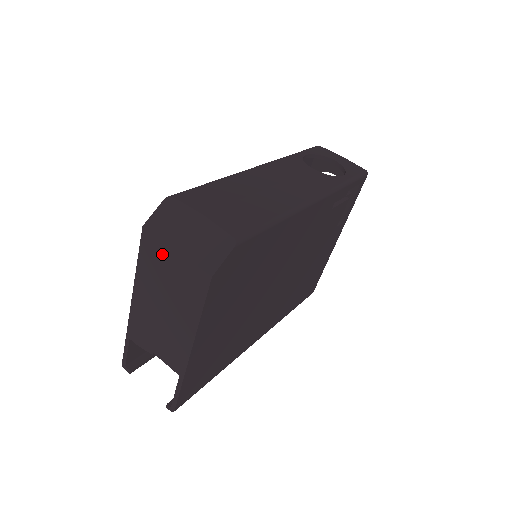
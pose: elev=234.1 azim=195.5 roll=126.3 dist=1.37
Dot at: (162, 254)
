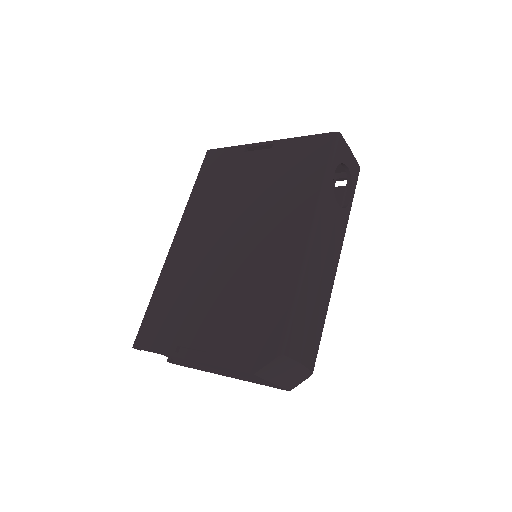
Dot at: (257, 378)
